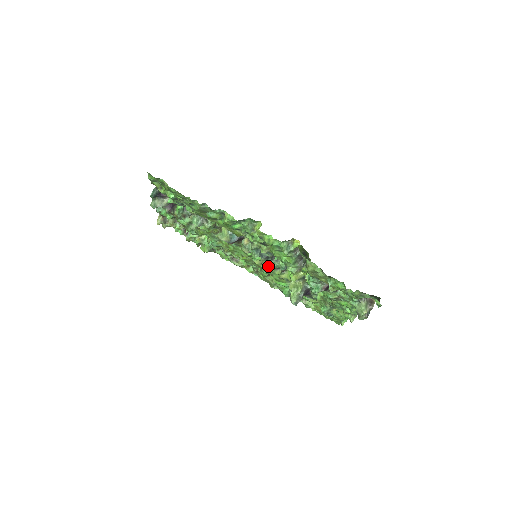
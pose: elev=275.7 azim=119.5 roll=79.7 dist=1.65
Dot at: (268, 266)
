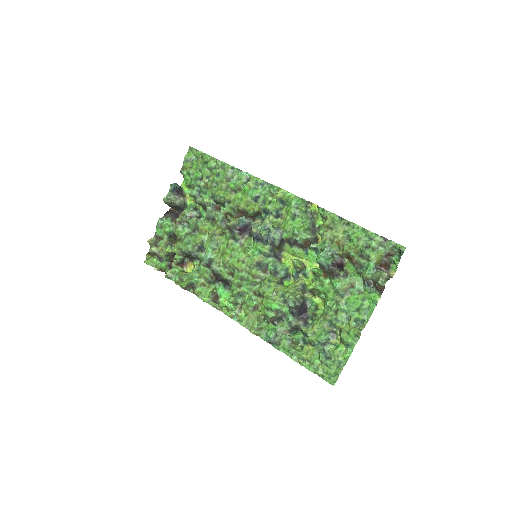
Dot at: (265, 272)
